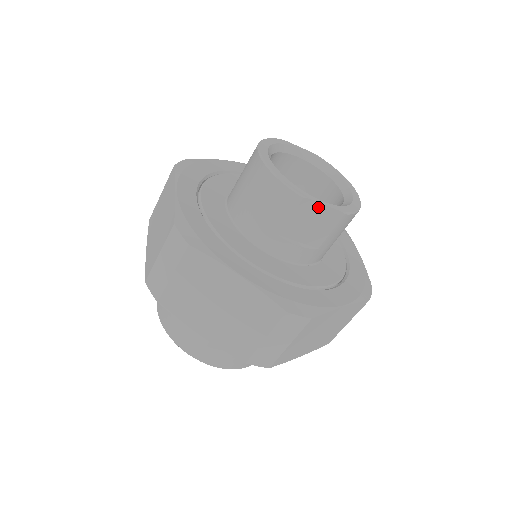
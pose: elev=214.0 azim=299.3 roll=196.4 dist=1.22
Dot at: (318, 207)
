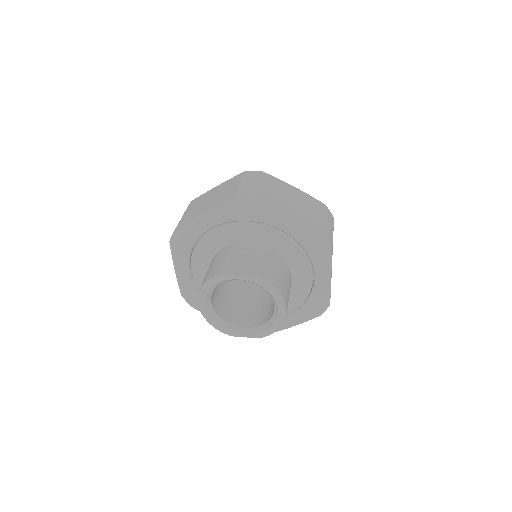
Dot at: (242, 335)
